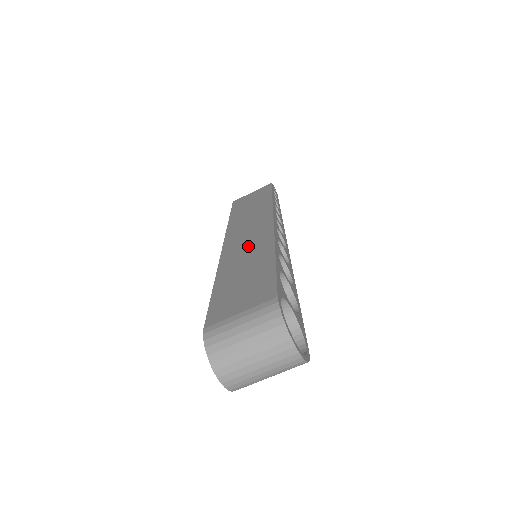
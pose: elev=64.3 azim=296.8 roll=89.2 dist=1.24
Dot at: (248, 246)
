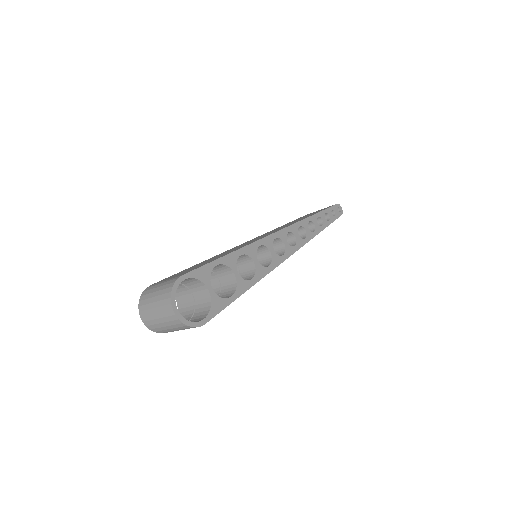
Dot at: (242, 245)
